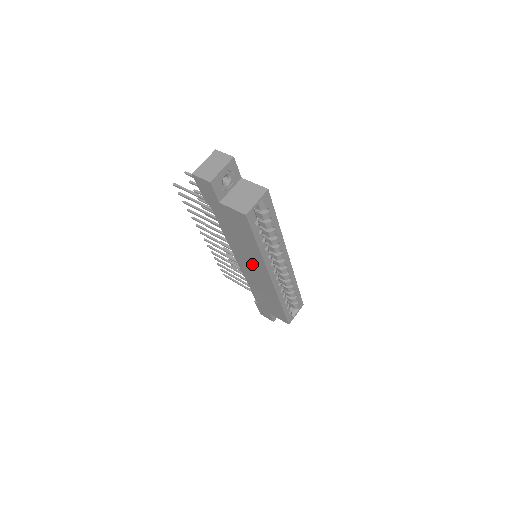
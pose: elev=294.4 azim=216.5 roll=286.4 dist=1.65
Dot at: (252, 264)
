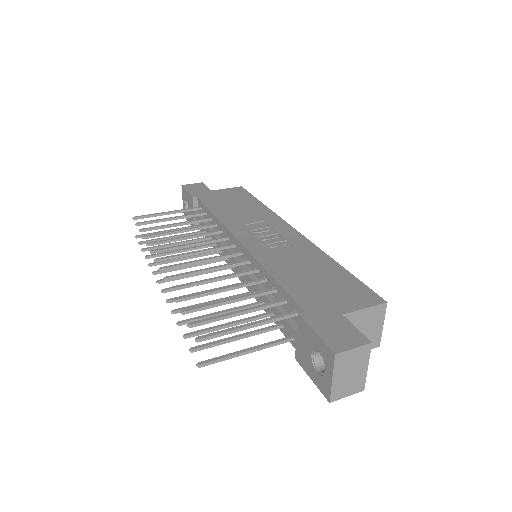
Dot at: occluded
